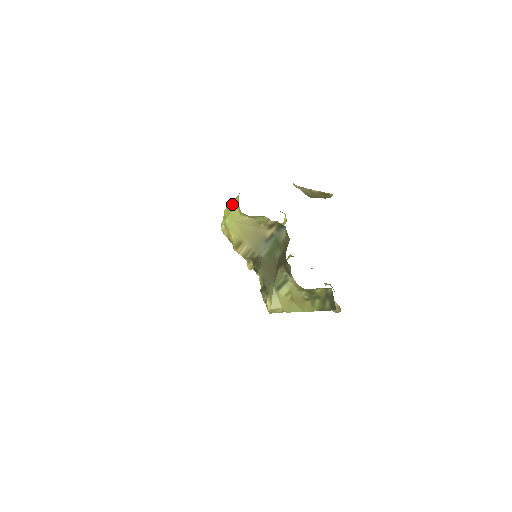
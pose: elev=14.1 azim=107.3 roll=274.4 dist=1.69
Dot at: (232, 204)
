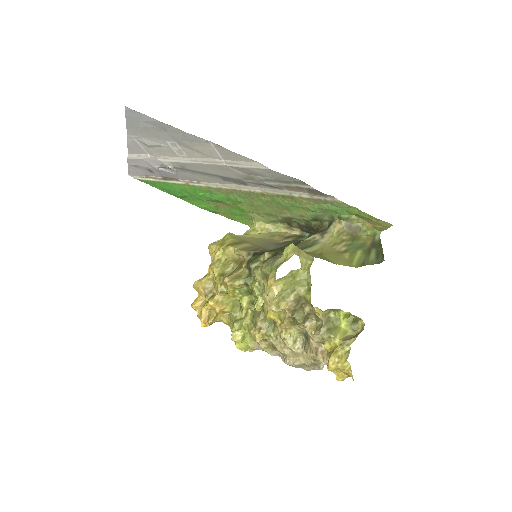
Dot at: occluded
